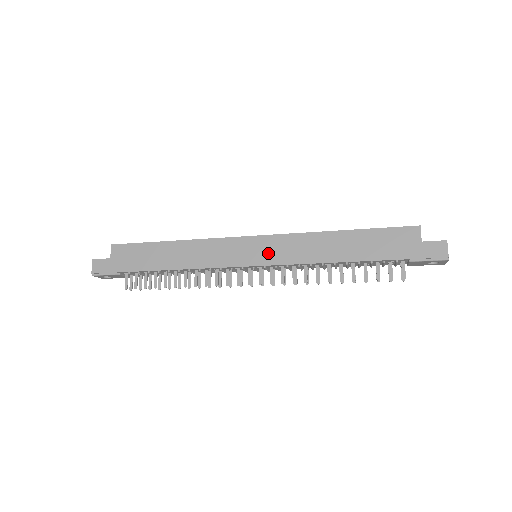
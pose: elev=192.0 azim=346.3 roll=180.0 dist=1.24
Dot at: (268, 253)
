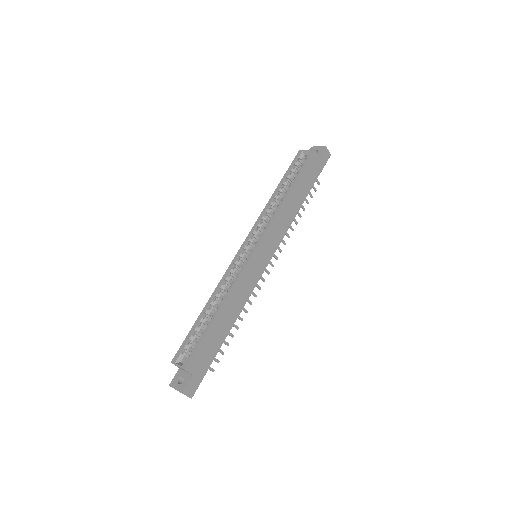
Dot at: (270, 247)
